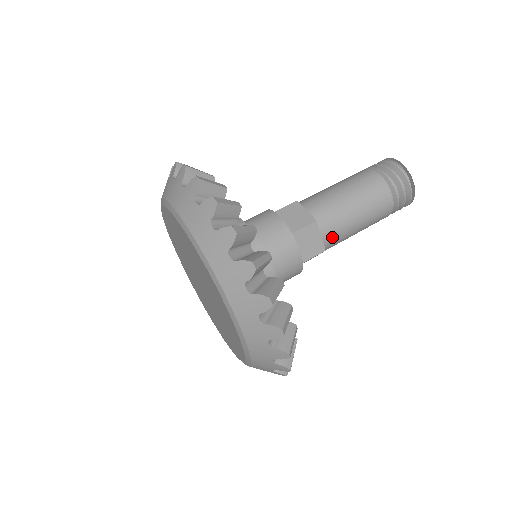
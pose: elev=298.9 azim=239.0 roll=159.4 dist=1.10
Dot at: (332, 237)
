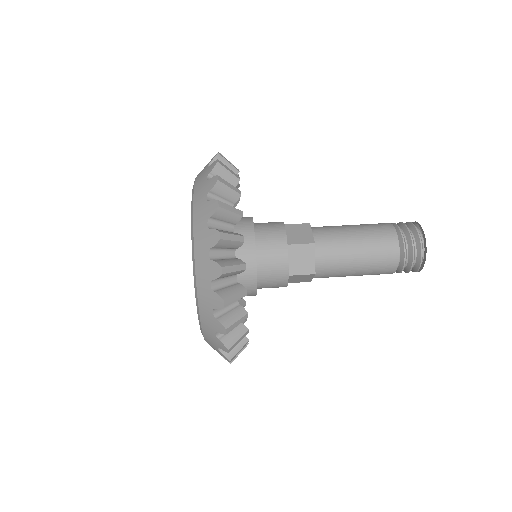
Dot at: (326, 265)
